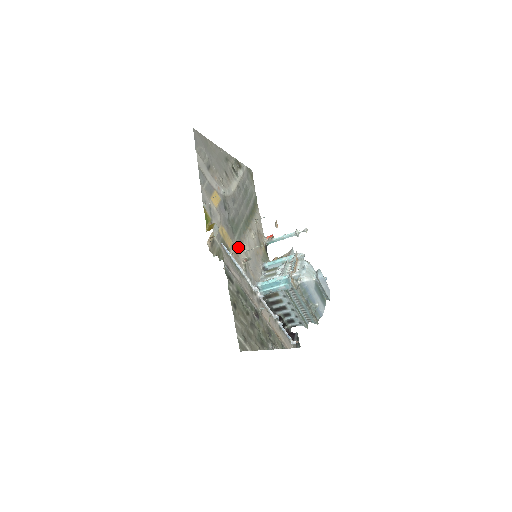
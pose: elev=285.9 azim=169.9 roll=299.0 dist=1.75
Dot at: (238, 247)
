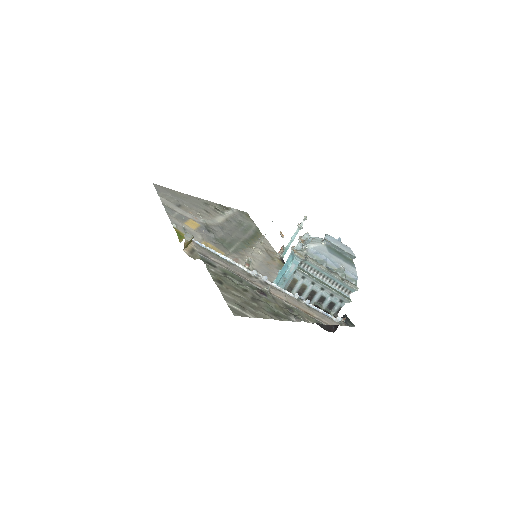
Dot at: (235, 258)
